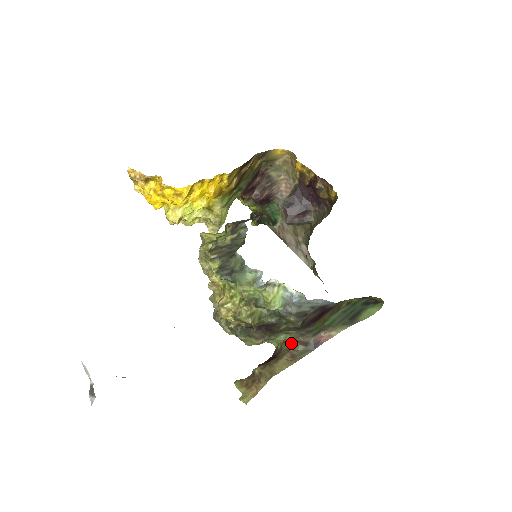
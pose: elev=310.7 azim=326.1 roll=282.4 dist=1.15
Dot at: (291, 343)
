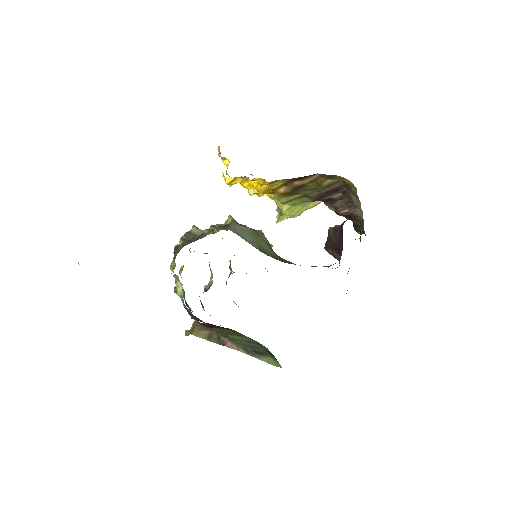
Dot at: occluded
